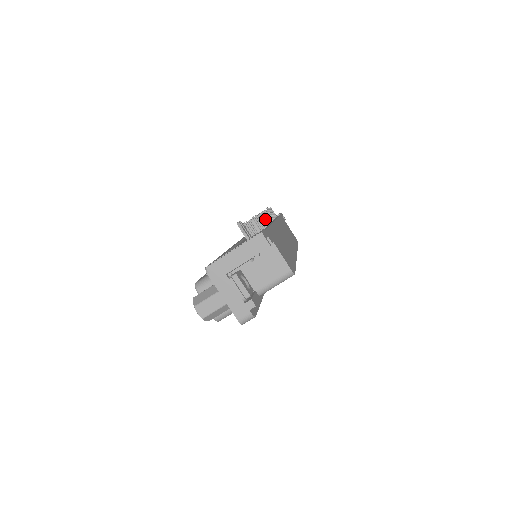
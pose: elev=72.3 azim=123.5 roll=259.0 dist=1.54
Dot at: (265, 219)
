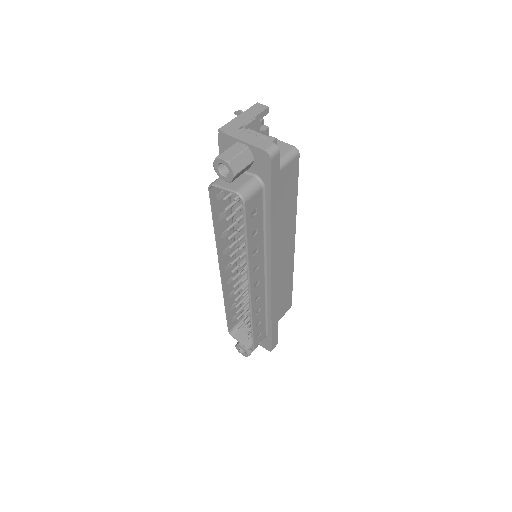
Dot at: occluded
